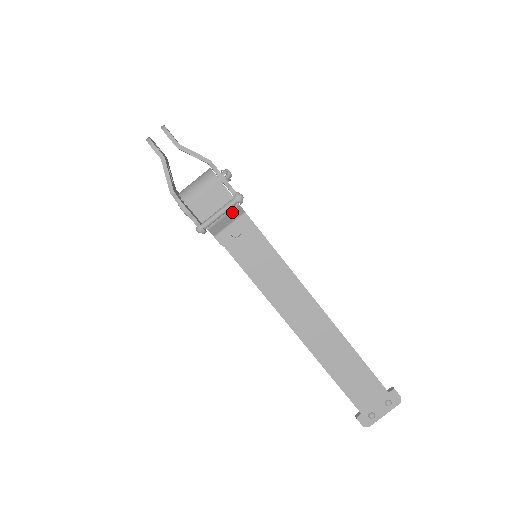
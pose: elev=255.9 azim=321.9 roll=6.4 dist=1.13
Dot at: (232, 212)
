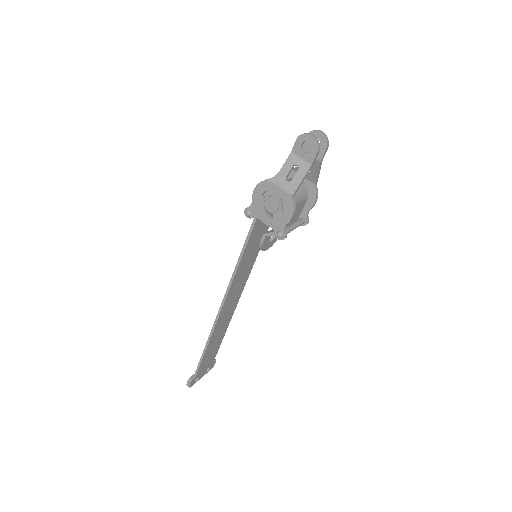
Dot at: occluded
